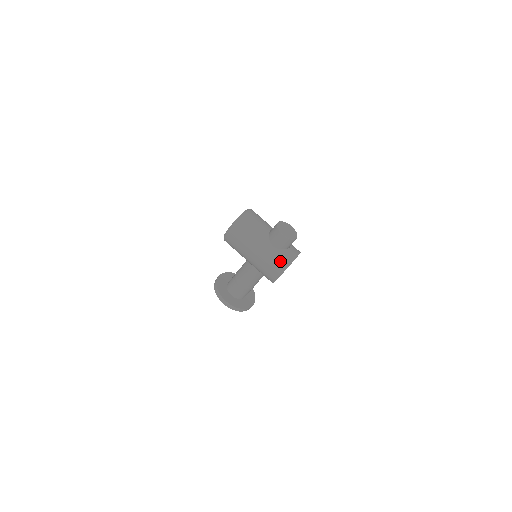
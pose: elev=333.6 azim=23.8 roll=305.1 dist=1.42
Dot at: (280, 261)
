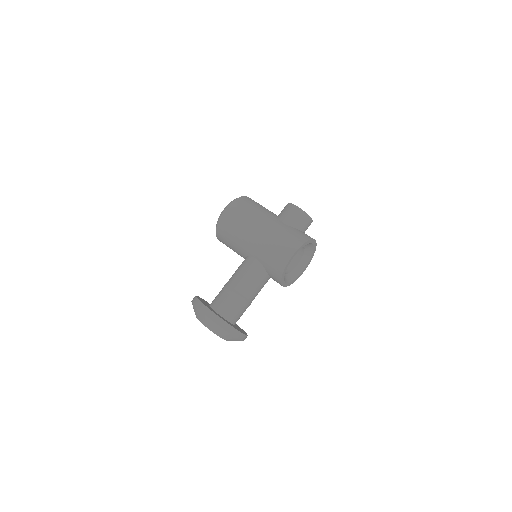
Dot at: (294, 236)
